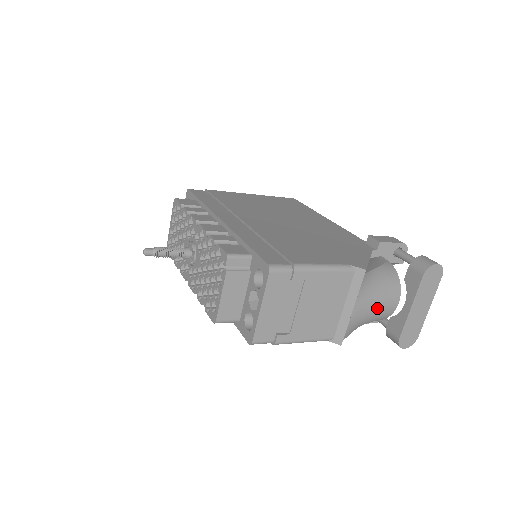
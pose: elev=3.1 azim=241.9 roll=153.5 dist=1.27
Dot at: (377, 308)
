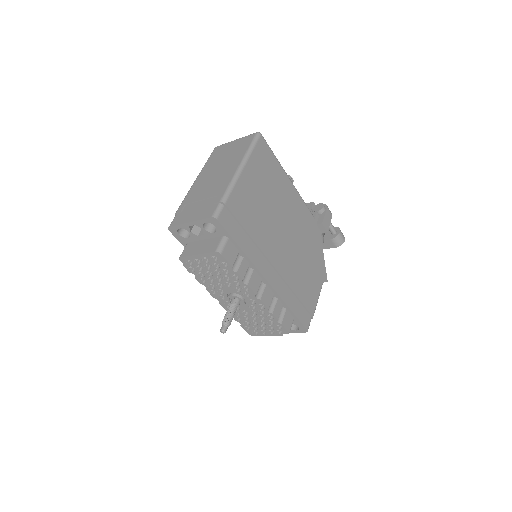
Dot at: occluded
